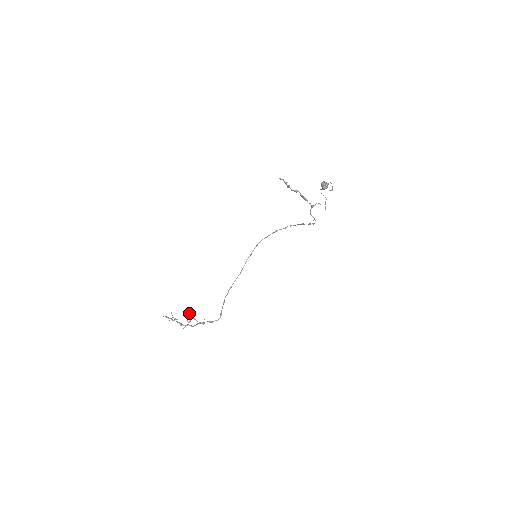
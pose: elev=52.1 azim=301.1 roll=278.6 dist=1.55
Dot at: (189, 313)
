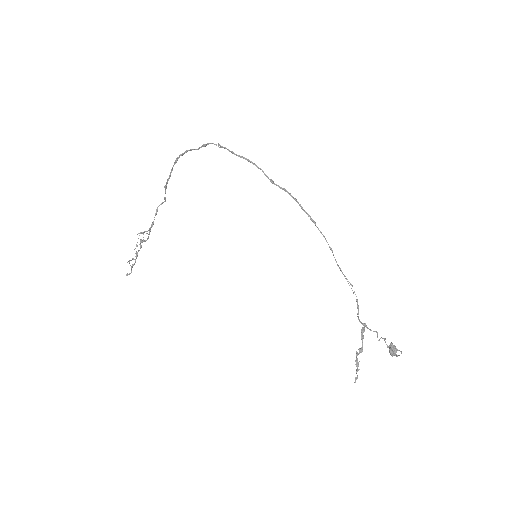
Dot at: occluded
